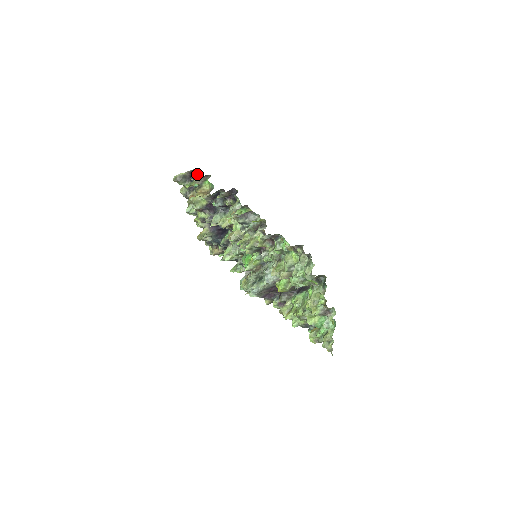
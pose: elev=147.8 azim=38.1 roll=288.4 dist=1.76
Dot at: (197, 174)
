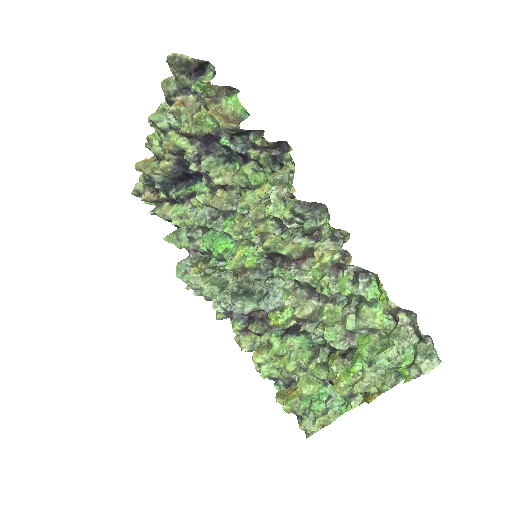
Dot at: (210, 73)
